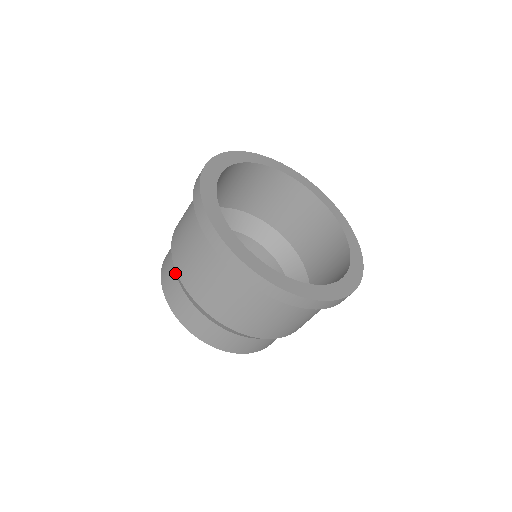
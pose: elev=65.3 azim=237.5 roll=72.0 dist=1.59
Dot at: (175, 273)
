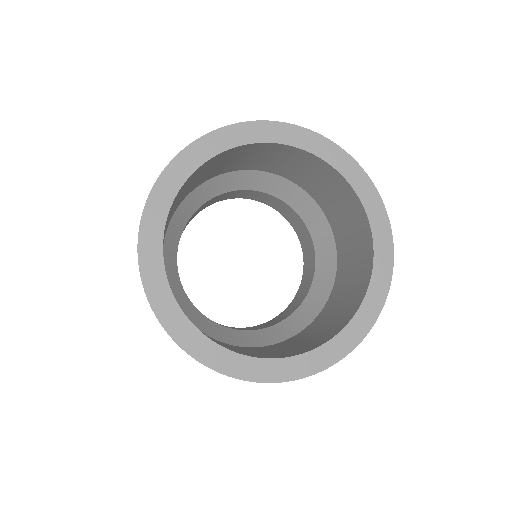
Dot at: occluded
